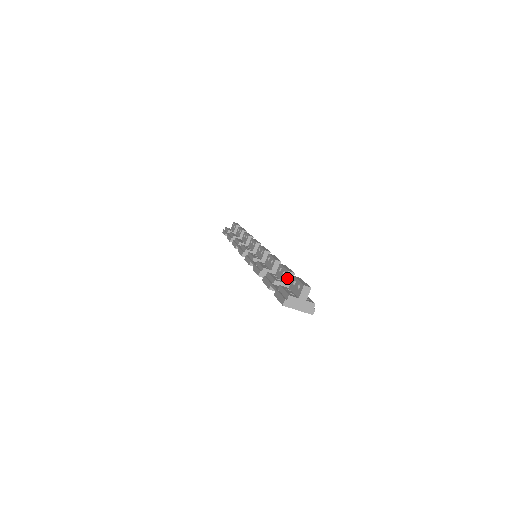
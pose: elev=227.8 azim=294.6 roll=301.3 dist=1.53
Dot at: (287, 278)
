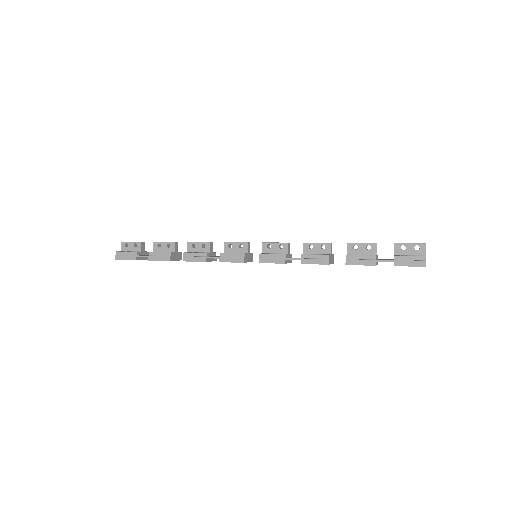
Dot at: occluded
